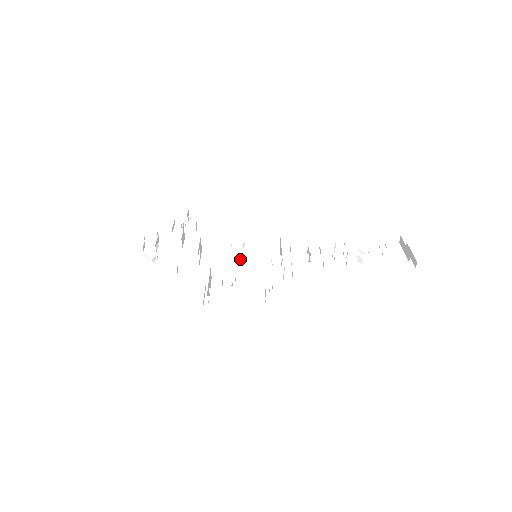
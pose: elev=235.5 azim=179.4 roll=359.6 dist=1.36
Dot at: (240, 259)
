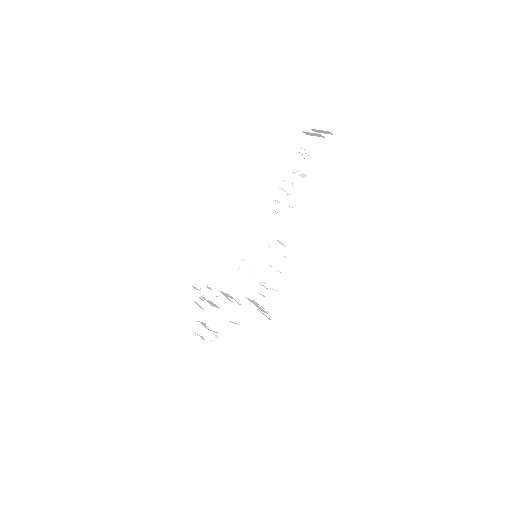
Dot at: (252, 269)
